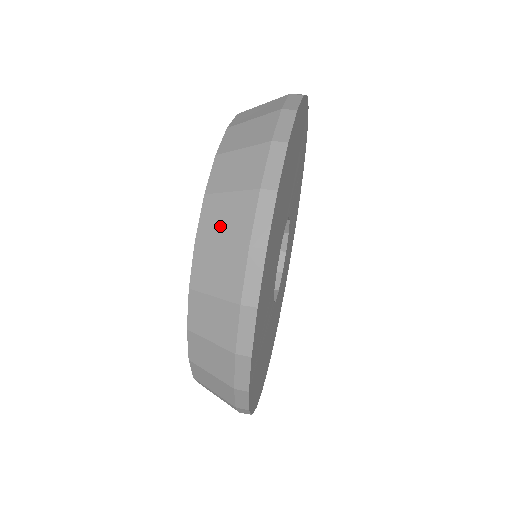
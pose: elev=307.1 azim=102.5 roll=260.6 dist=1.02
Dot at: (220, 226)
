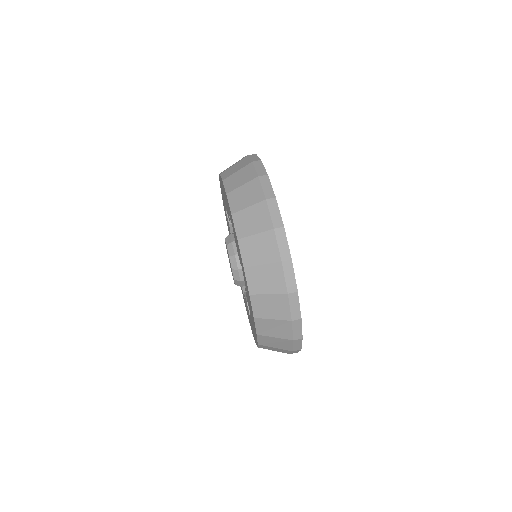
Dot at: (272, 344)
